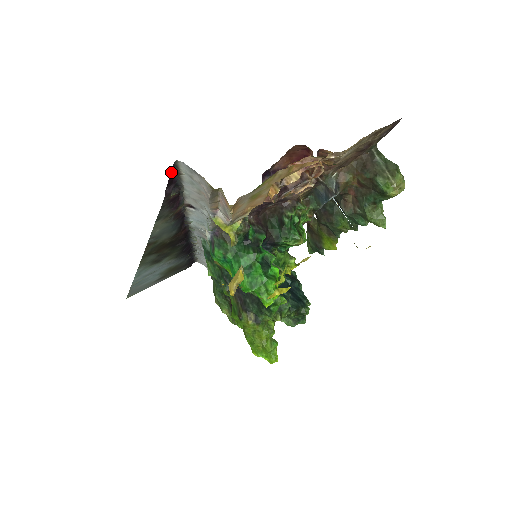
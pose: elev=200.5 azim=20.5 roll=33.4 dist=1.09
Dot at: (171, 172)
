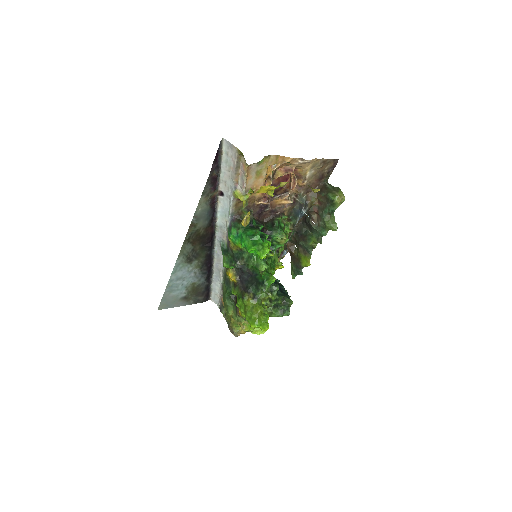
Dot at: (218, 150)
